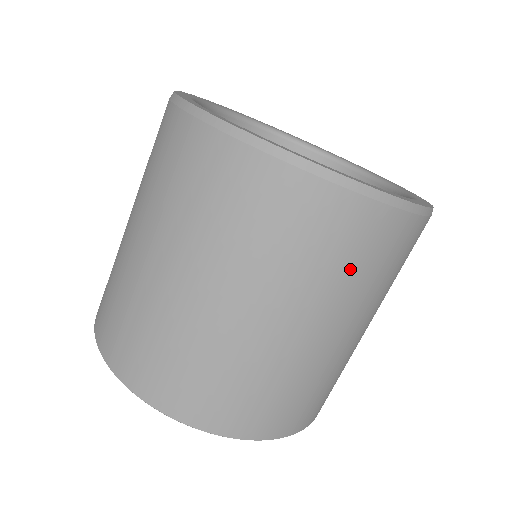
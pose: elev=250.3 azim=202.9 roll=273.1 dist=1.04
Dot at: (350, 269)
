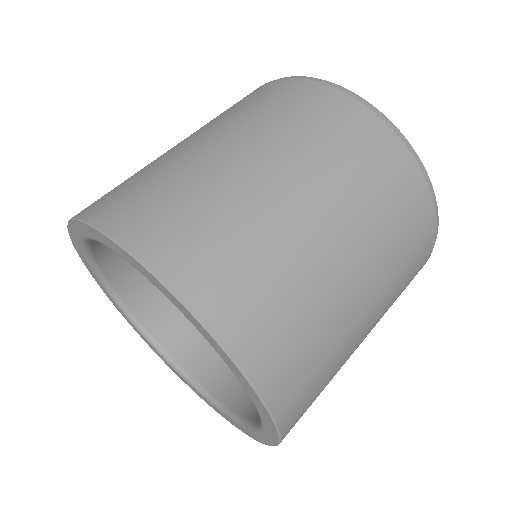
Dot at: (271, 109)
